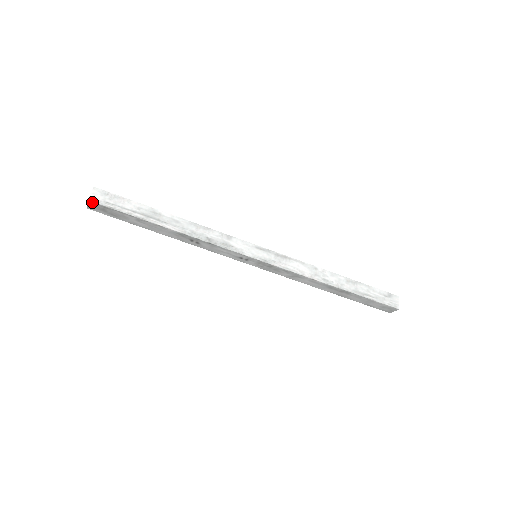
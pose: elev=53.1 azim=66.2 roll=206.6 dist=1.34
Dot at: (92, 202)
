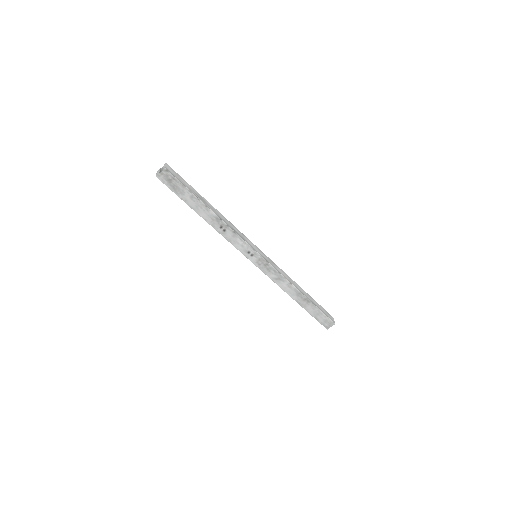
Dot at: (167, 170)
